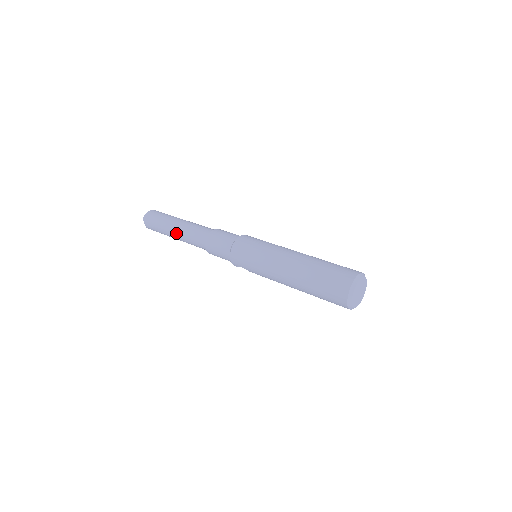
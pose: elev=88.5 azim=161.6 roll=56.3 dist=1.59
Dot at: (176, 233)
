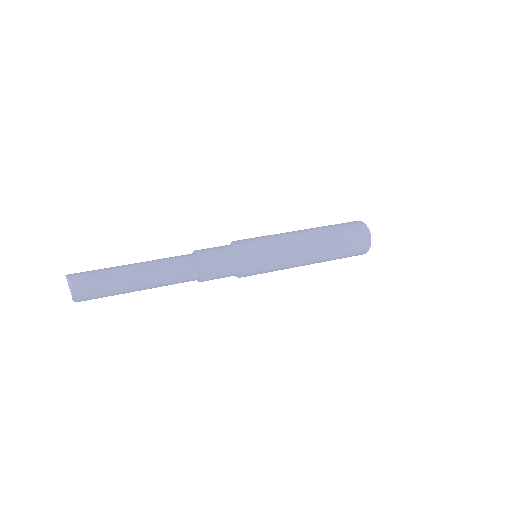
Dot at: (144, 289)
